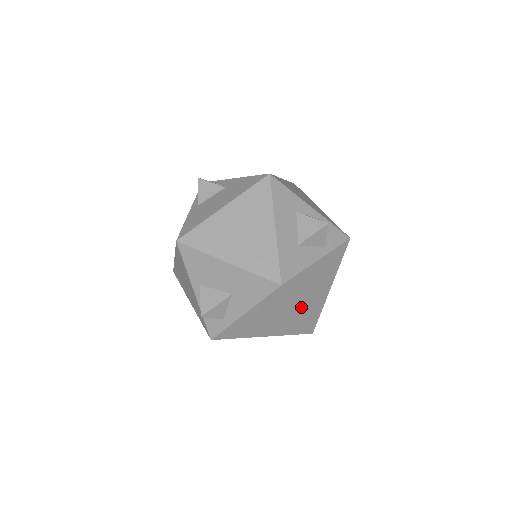
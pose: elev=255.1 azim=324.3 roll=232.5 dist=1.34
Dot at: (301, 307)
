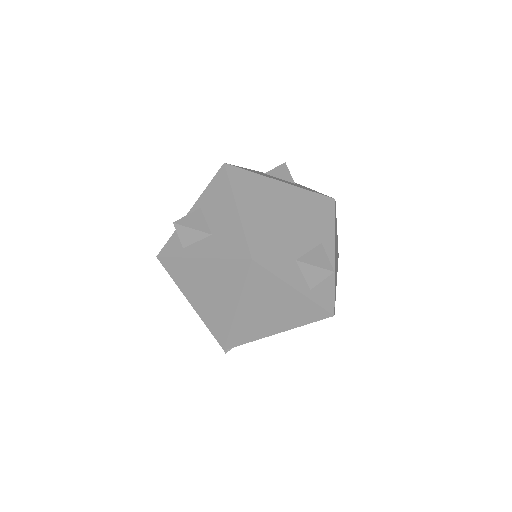
Dot at: (243, 308)
